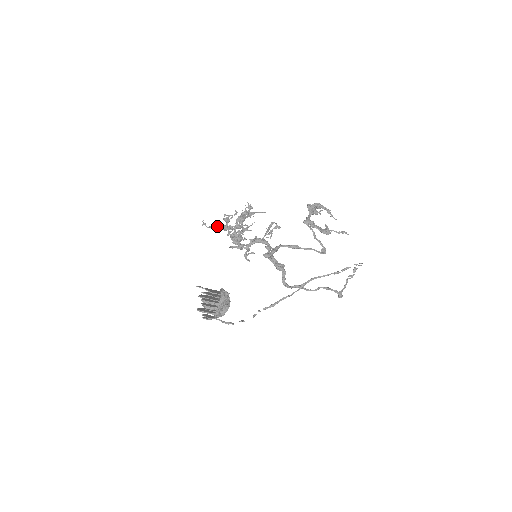
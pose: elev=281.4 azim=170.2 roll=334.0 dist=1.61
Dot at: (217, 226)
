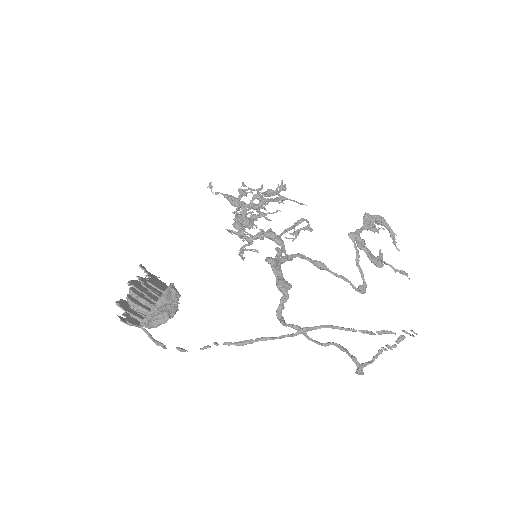
Dot at: (225, 195)
